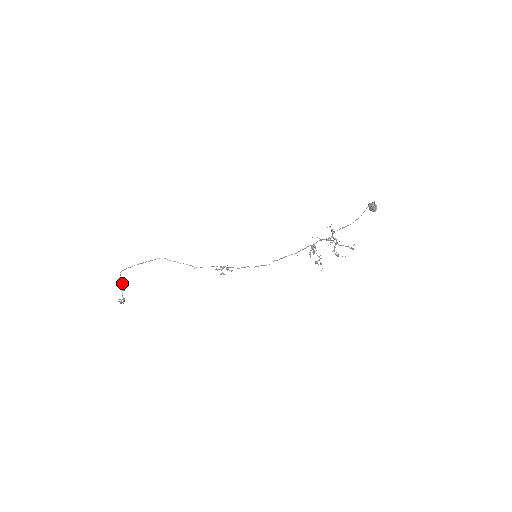
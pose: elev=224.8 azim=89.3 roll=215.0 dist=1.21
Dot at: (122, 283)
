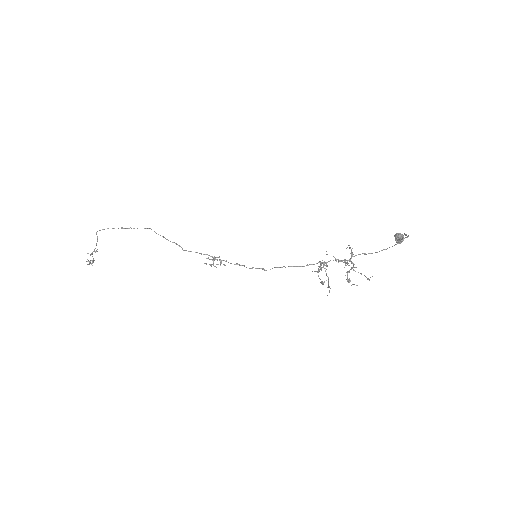
Dot at: (96, 243)
